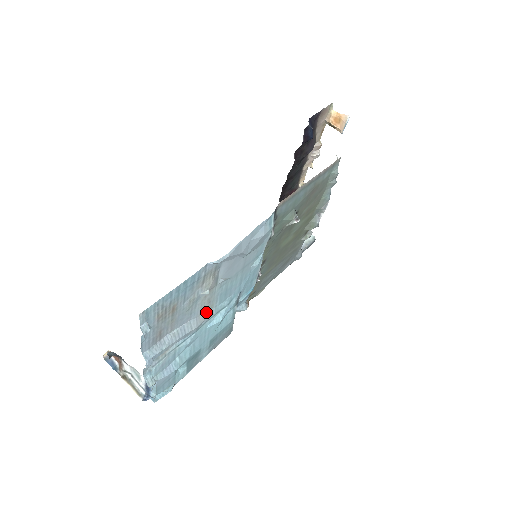
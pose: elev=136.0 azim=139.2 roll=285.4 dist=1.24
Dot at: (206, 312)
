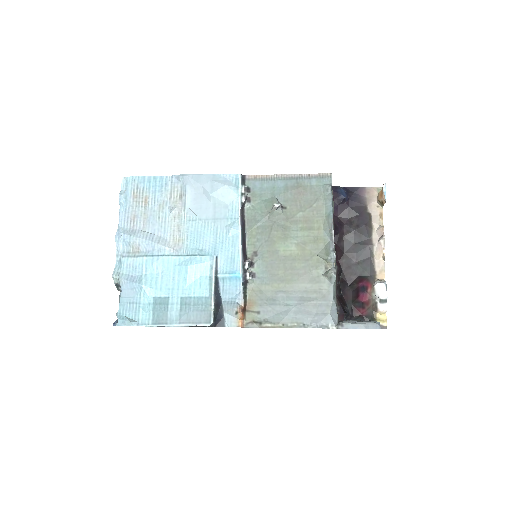
Dot at: (177, 244)
